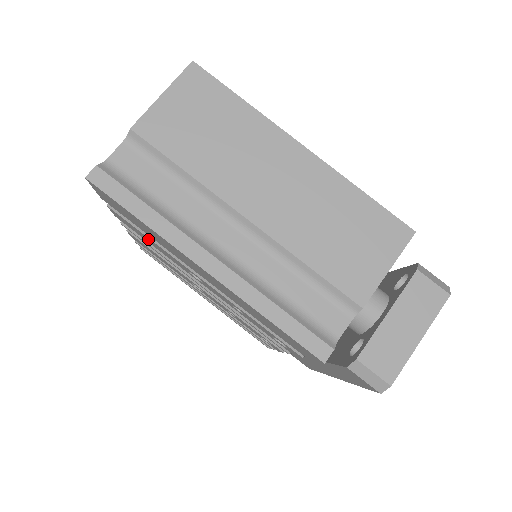
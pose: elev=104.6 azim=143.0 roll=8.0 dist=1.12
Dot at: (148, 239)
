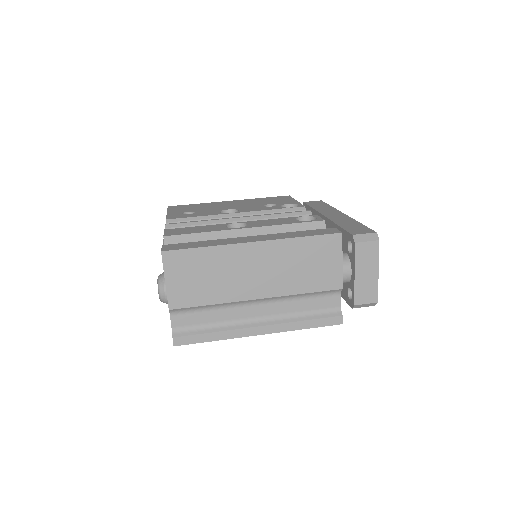
Dot at: occluded
